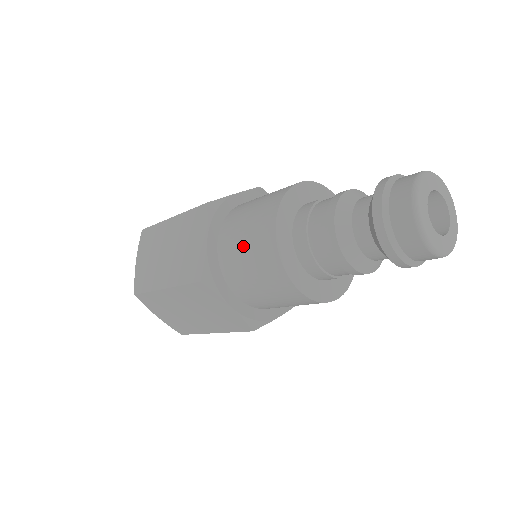
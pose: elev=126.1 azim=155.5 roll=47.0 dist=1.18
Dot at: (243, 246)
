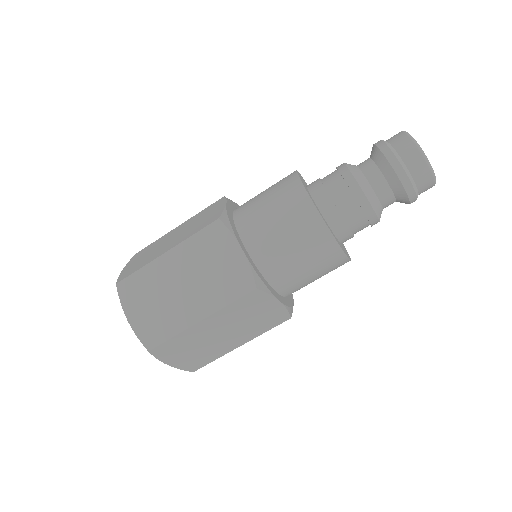
Dot at: (263, 196)
